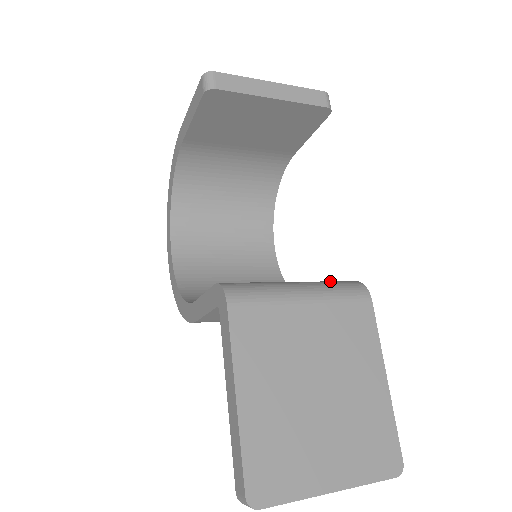
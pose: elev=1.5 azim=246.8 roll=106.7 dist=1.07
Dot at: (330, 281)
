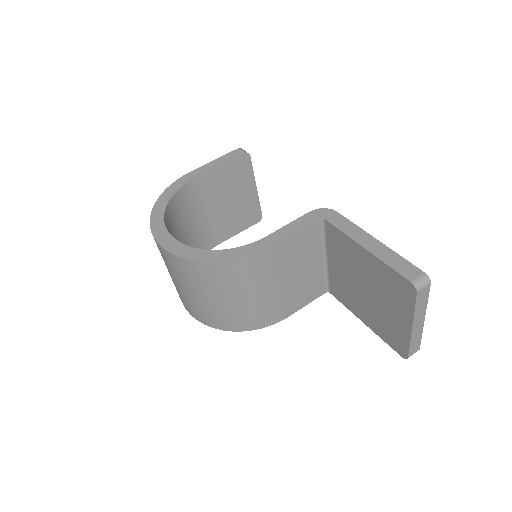
Dot at: occluded
